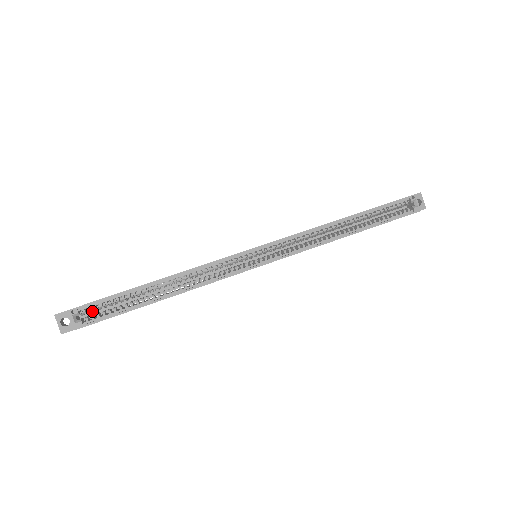
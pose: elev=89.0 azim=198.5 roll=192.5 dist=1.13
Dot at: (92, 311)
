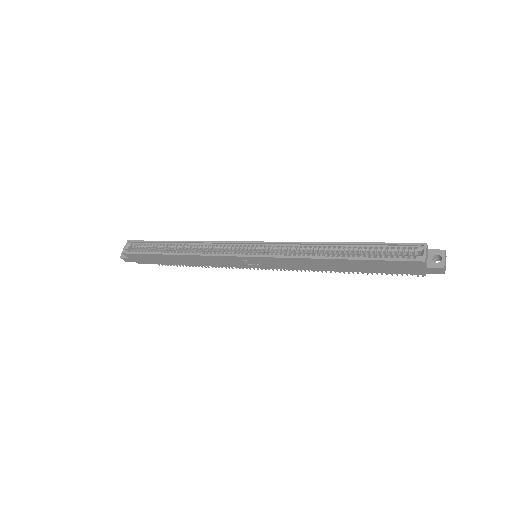
Dot at: occluded
